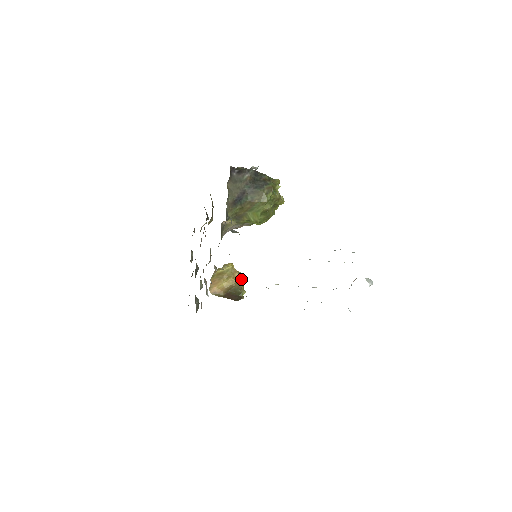
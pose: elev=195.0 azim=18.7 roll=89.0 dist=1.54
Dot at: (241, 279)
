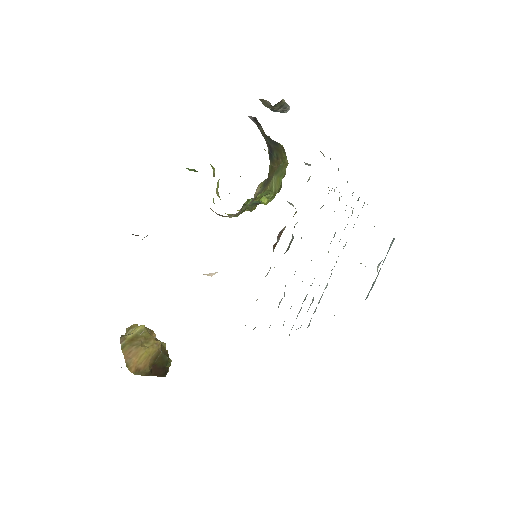
Dot at: occluded
